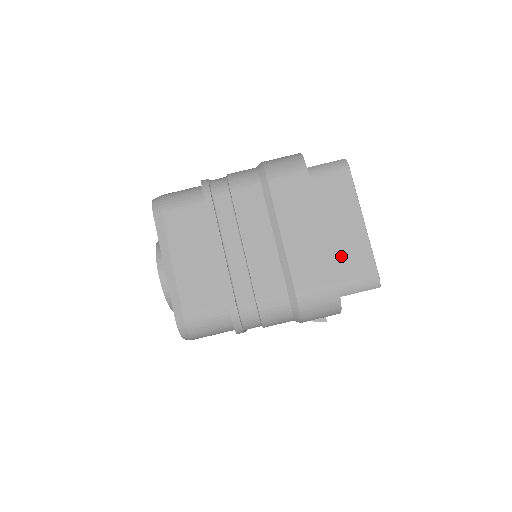
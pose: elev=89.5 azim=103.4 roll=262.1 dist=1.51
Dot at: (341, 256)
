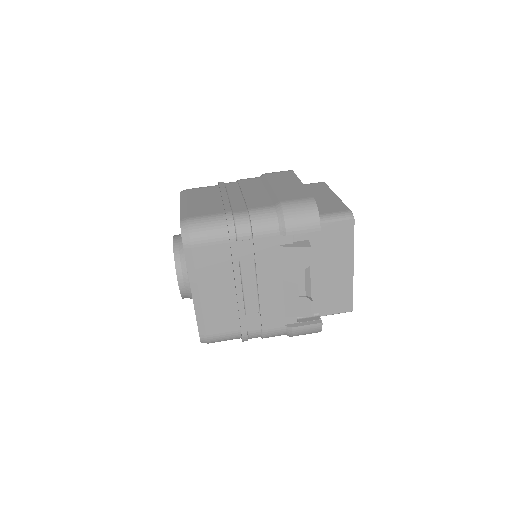
Dot at: (319, 206)
